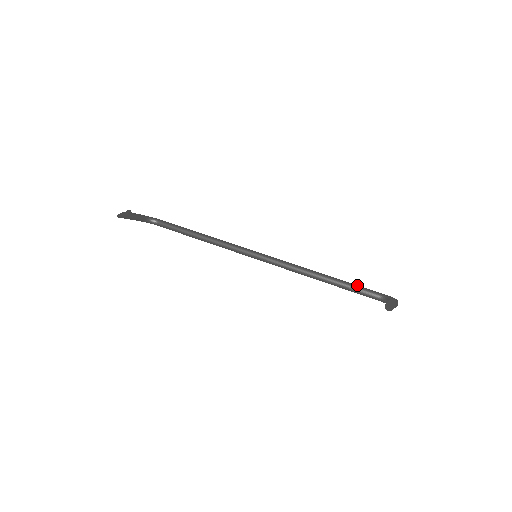
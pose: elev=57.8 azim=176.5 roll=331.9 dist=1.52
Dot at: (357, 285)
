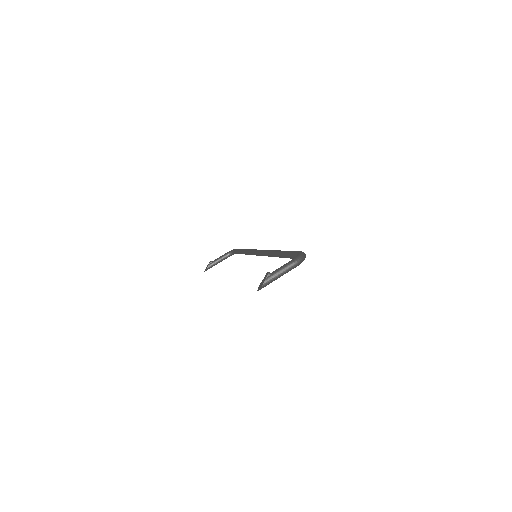
Dot at: (289, 252)
